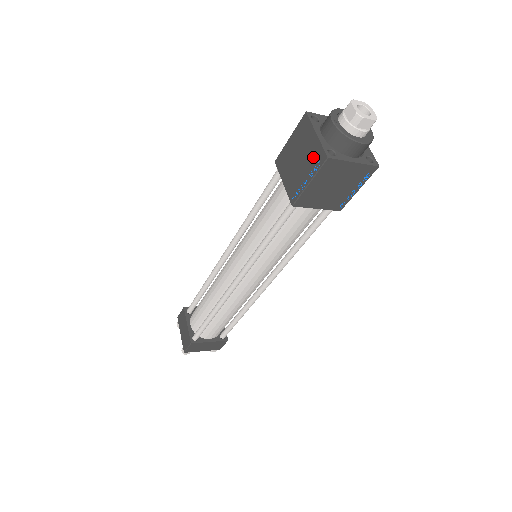
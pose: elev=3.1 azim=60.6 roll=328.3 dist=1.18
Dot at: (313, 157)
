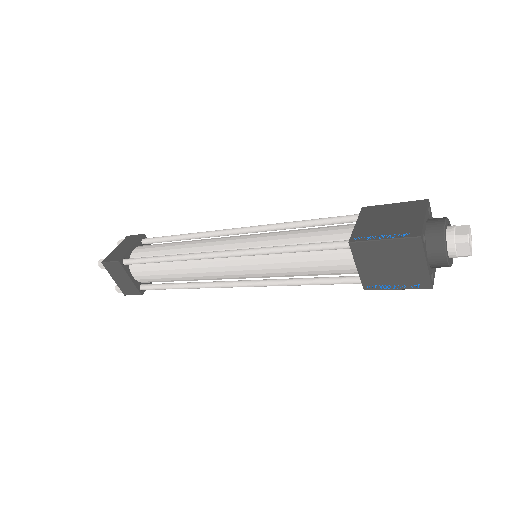
Dot at: (406, 227)
